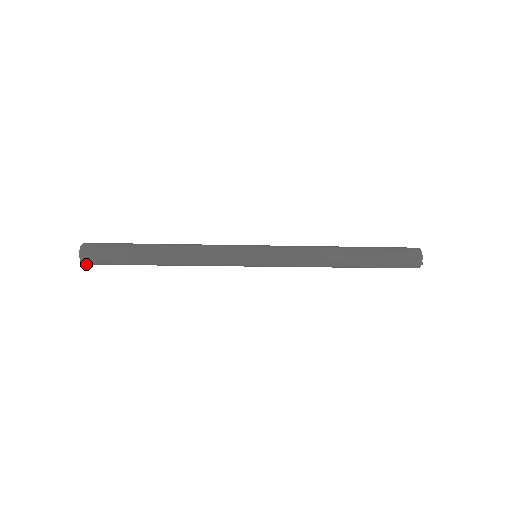
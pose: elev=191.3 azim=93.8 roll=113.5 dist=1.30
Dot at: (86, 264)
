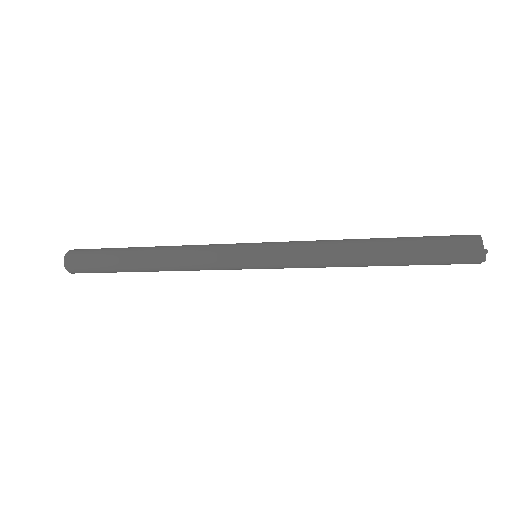
Dot at: (68, 268)
